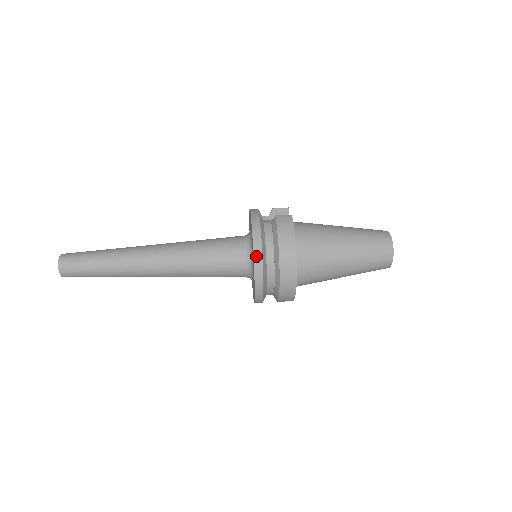
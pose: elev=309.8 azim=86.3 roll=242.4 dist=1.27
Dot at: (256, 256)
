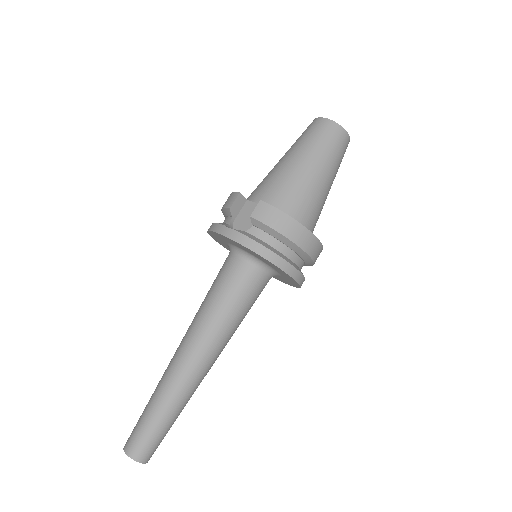
Dot at: (282, 267)
